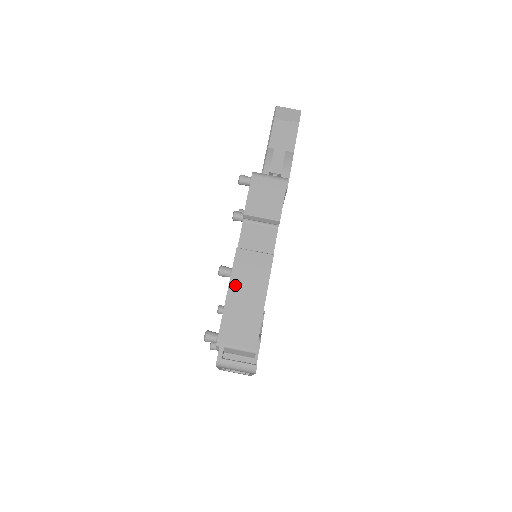
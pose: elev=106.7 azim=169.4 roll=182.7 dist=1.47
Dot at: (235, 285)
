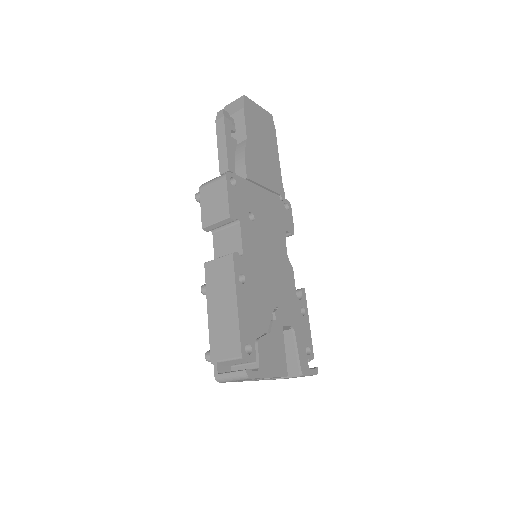
Dot at: (211, 299)
